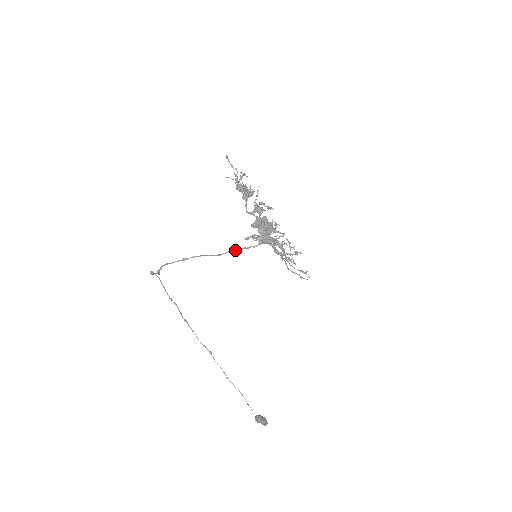
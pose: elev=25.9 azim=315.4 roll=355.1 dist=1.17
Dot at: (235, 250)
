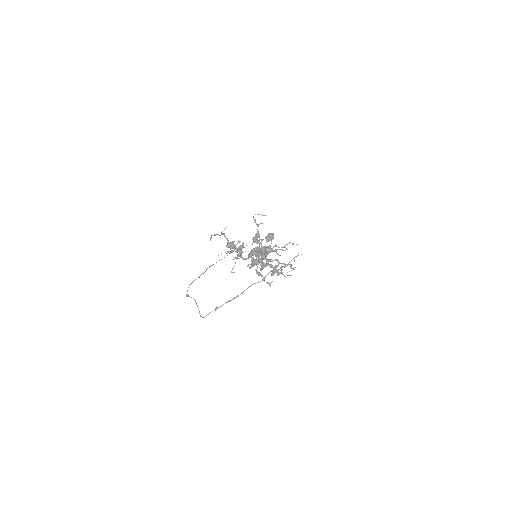
Dot at: occluded
